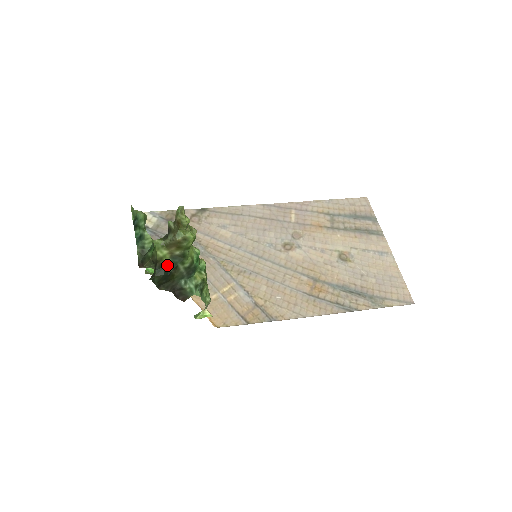
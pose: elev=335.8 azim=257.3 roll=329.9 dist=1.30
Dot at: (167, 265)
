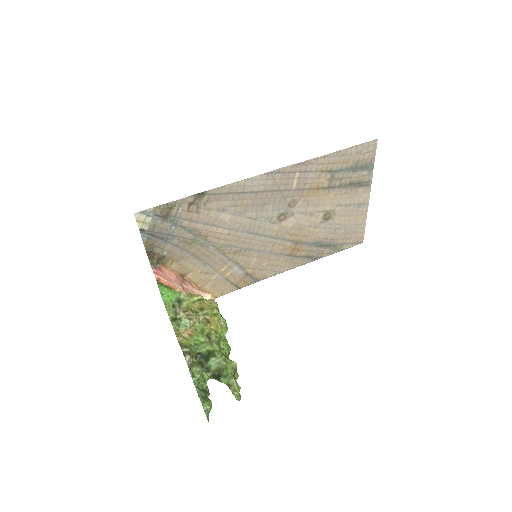
Dot at: occluded
